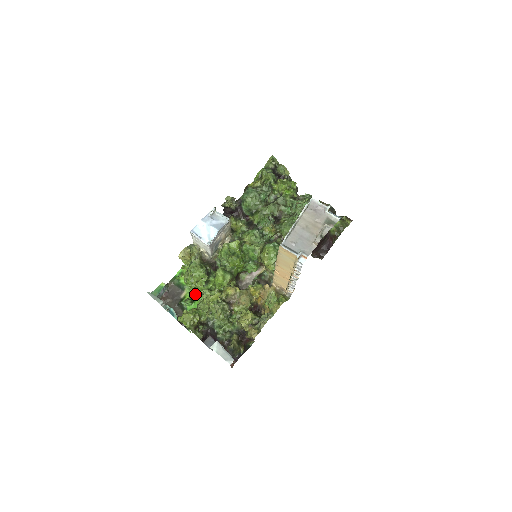
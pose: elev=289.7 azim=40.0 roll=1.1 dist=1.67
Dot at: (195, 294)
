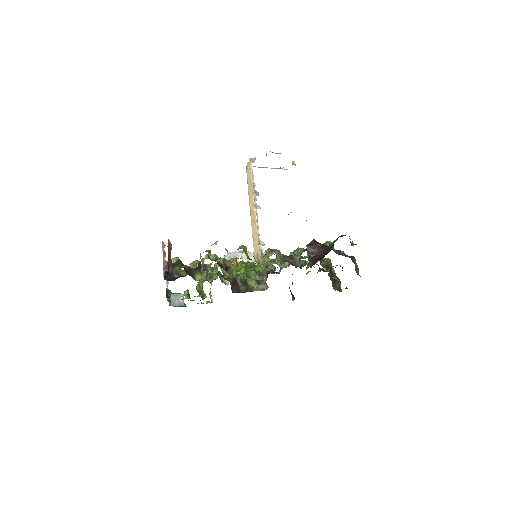
Dot at: occluded
